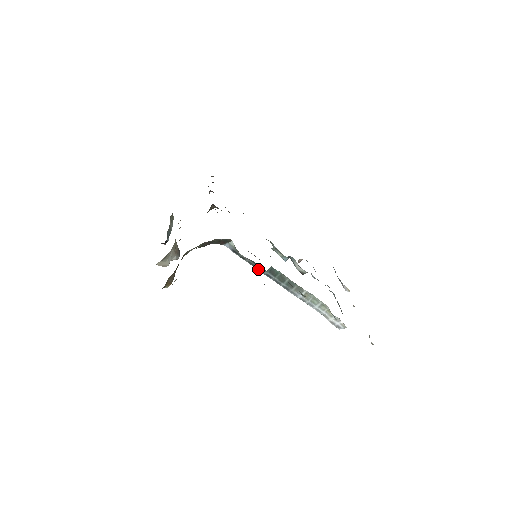
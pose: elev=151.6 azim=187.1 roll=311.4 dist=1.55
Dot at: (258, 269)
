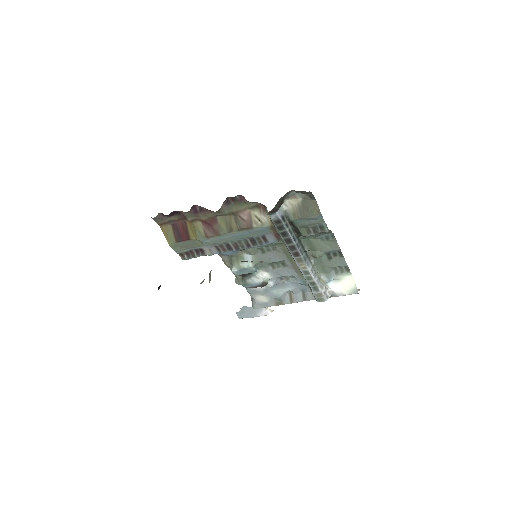
Dot at: (293, 238)
